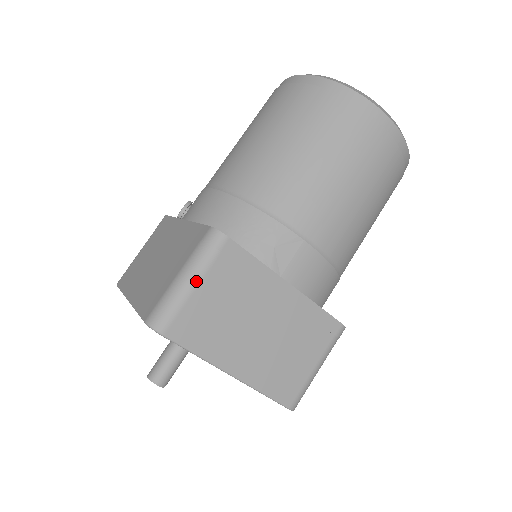
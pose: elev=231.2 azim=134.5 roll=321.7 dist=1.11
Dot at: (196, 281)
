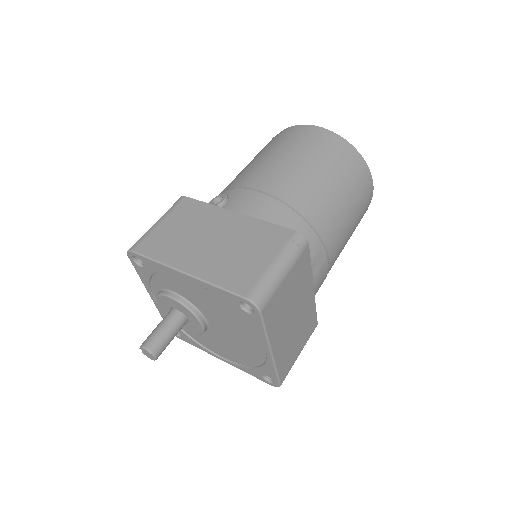
Dot at: (287, 272)
